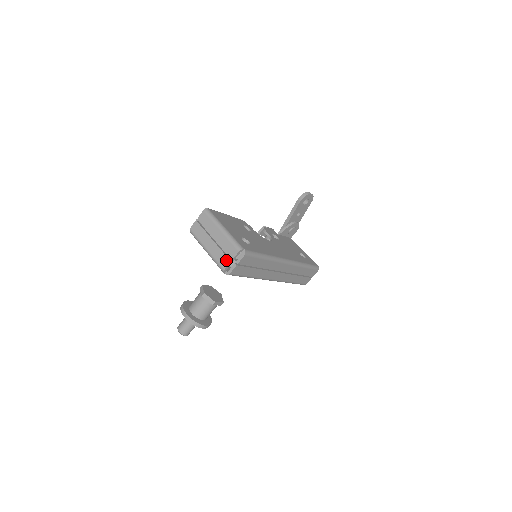
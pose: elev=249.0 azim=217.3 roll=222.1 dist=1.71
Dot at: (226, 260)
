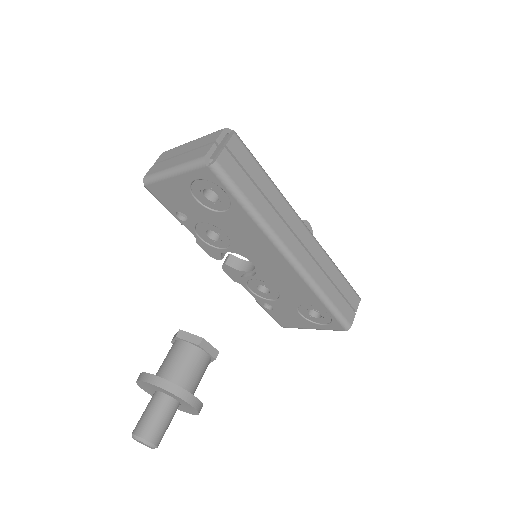
Dot at: (206, 148)
